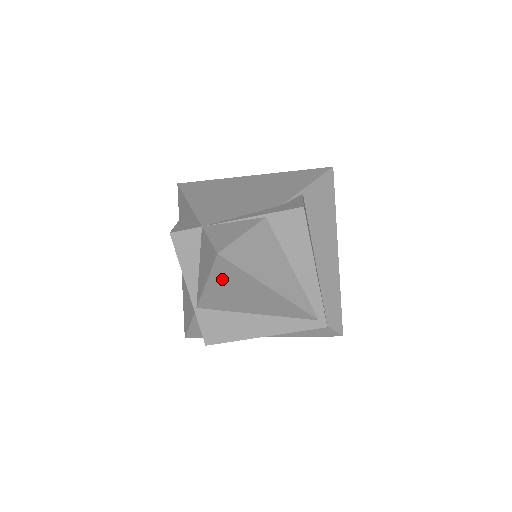
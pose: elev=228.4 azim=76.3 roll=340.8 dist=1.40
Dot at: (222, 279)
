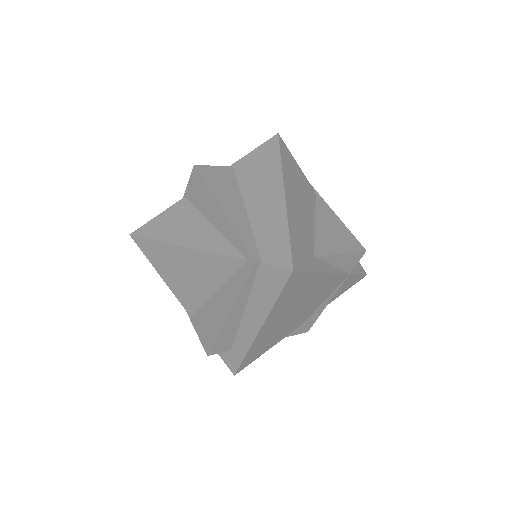
Dot at: (159, 262)
